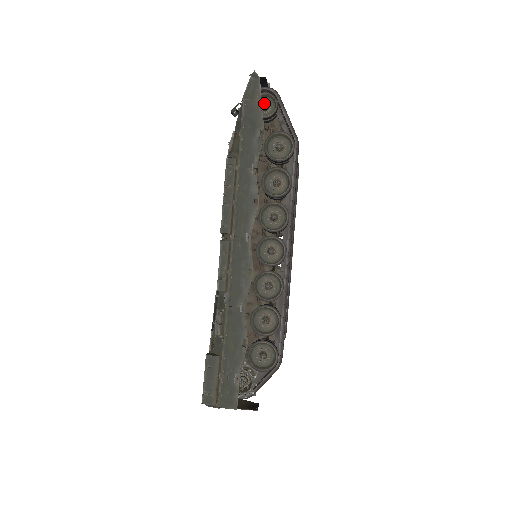
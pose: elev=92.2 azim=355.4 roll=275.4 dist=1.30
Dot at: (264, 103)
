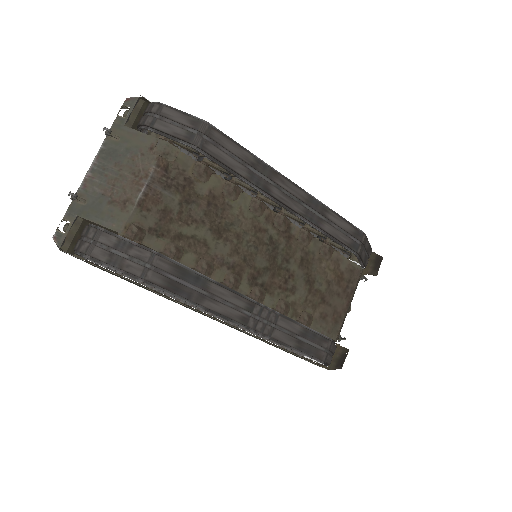
Dot at: occluded
